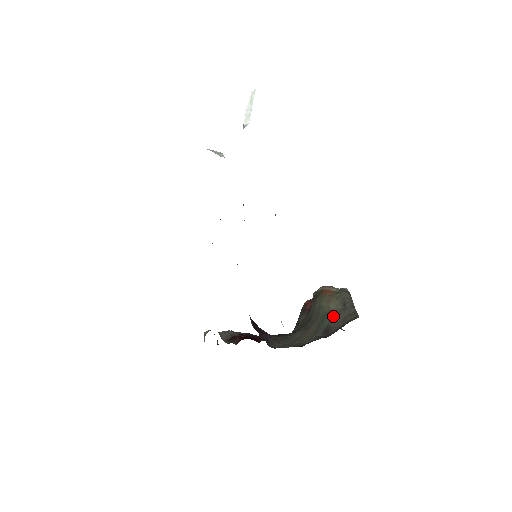
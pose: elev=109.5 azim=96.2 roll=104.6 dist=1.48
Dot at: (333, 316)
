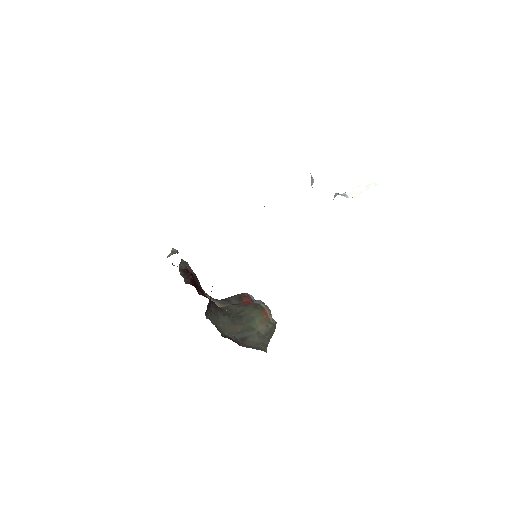
Dot at: (254, 334)
